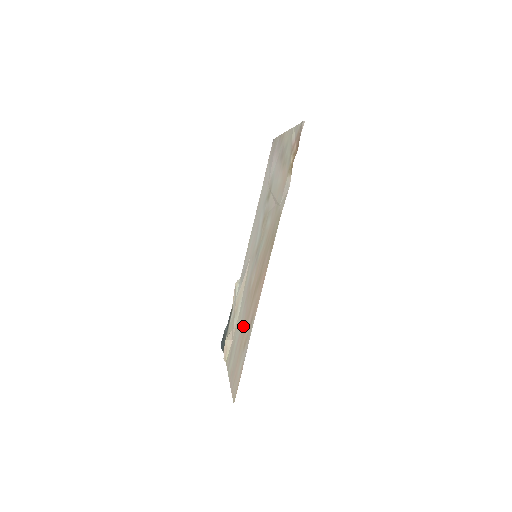
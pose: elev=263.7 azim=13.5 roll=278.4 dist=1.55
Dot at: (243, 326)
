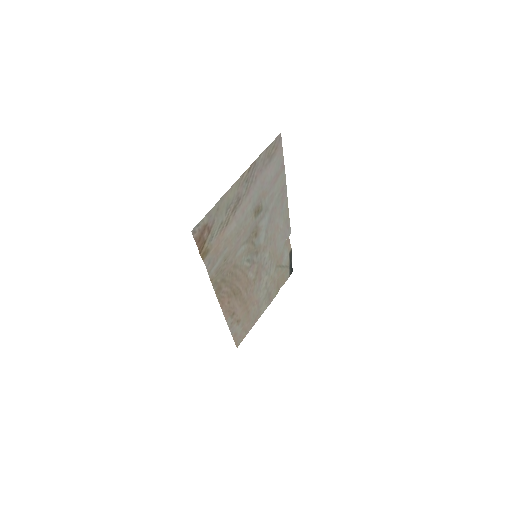
Dot at: (251, 300)
